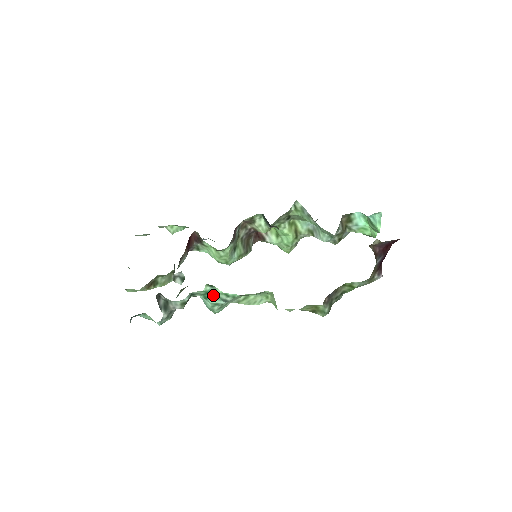
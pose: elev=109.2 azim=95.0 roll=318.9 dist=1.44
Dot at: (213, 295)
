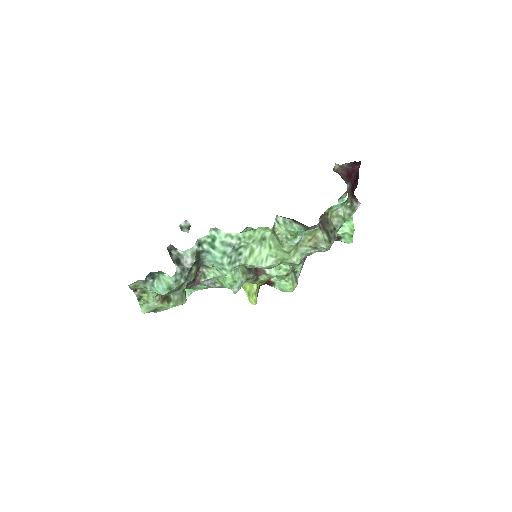
Dot at: (219, 242)
